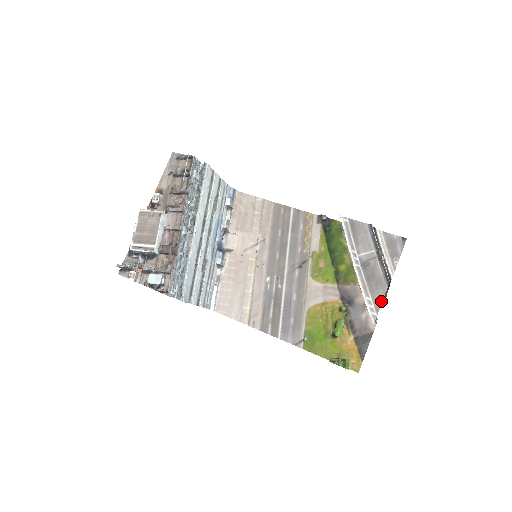
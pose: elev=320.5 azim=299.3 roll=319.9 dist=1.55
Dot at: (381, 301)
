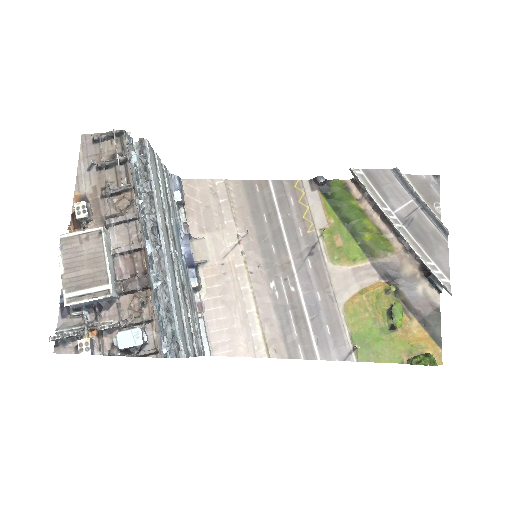
Dot at: (447, 261)
